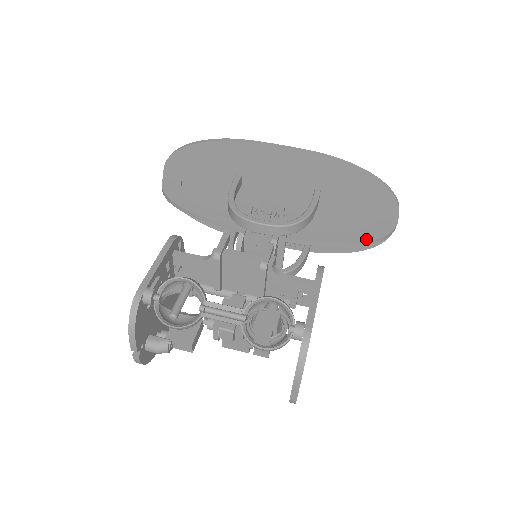
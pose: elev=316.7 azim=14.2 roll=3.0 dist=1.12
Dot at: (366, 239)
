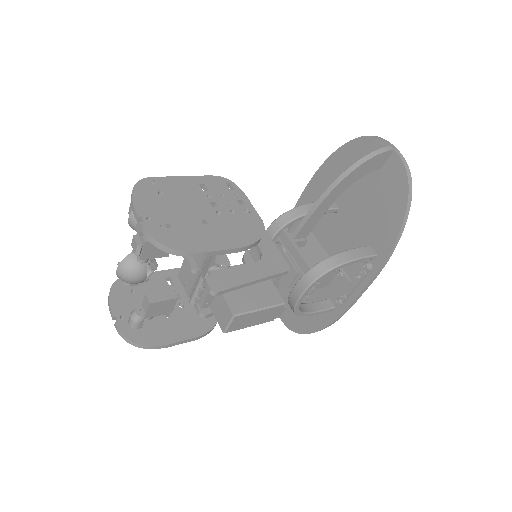
Dot at: (345, 173)
